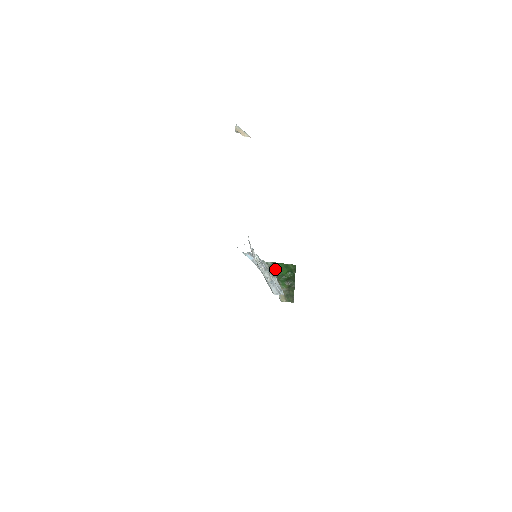
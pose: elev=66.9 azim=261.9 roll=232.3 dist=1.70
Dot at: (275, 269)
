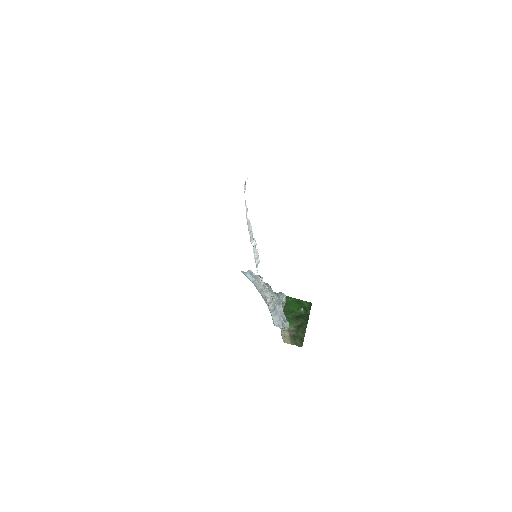
Dot at: (282, 294)
